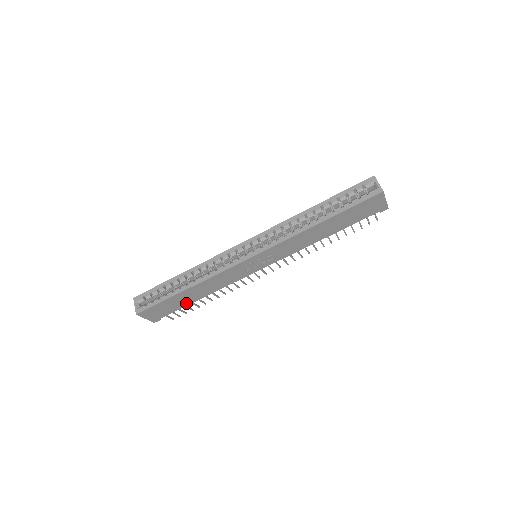
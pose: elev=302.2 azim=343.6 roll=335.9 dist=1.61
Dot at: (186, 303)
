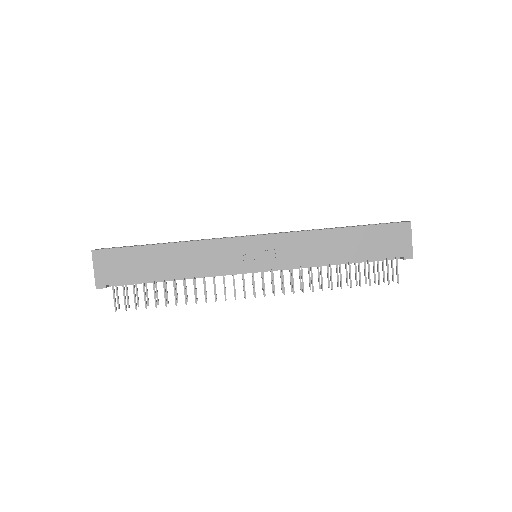
Dot at: (151, 275)
